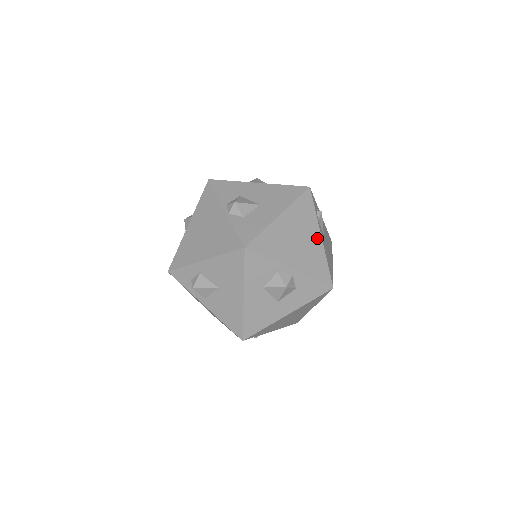
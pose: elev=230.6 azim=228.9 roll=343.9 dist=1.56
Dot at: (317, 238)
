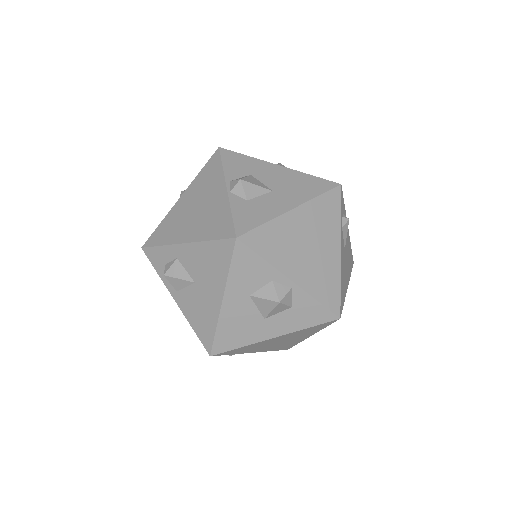
Dot at: (335, 250)
